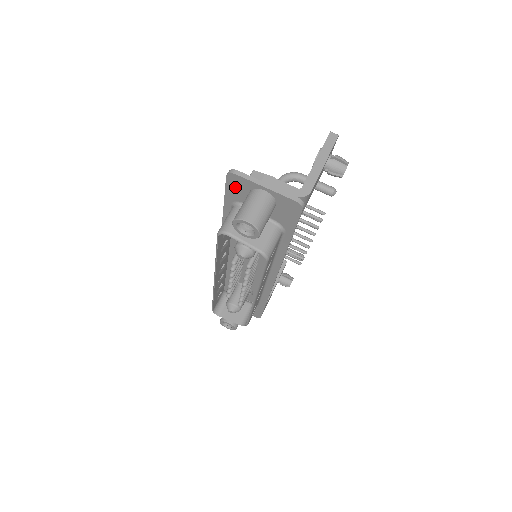
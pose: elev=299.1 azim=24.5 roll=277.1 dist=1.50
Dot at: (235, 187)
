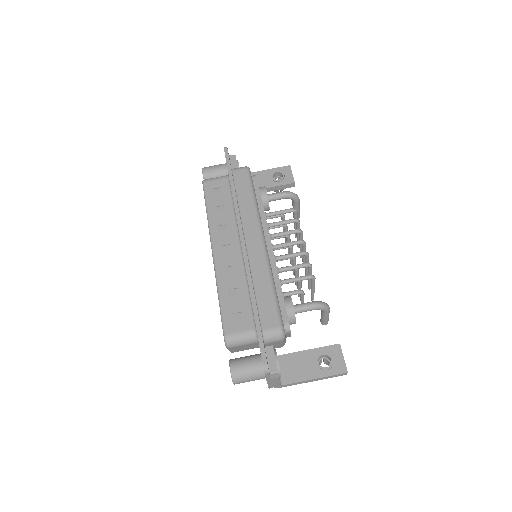
Dot at: occluded
